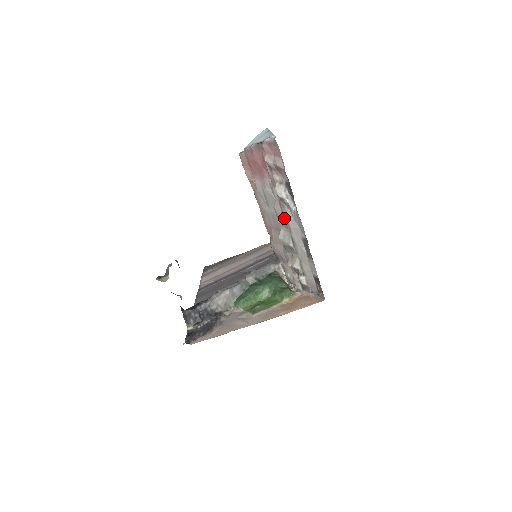
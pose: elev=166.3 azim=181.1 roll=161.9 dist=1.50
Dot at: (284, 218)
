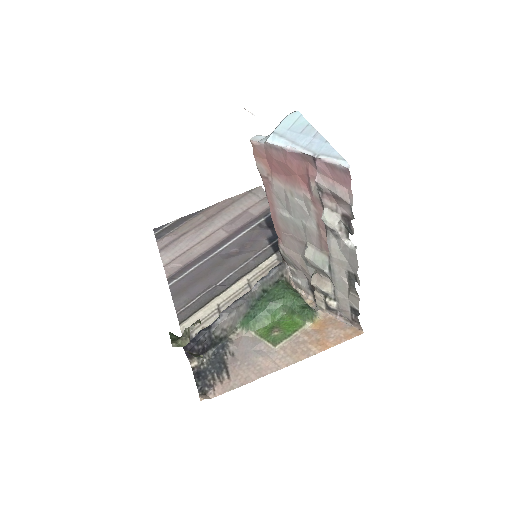
Dot at: (320, 240)
